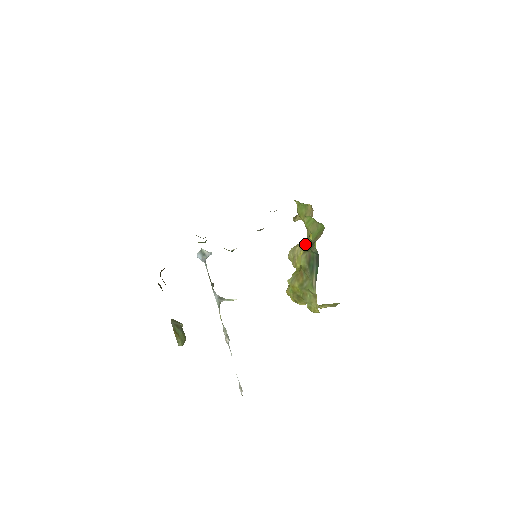
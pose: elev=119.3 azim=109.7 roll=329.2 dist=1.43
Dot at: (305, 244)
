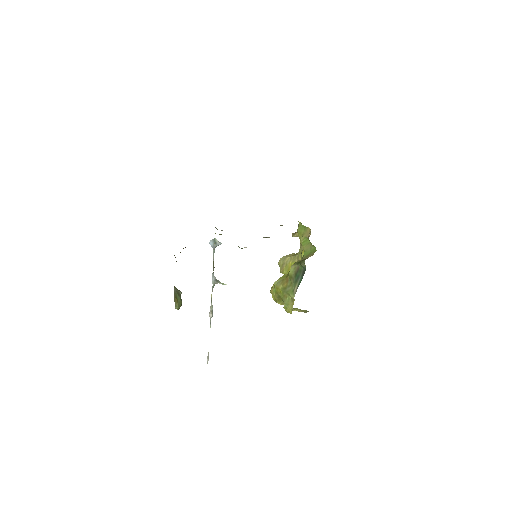
Dot at: (295, 257)
